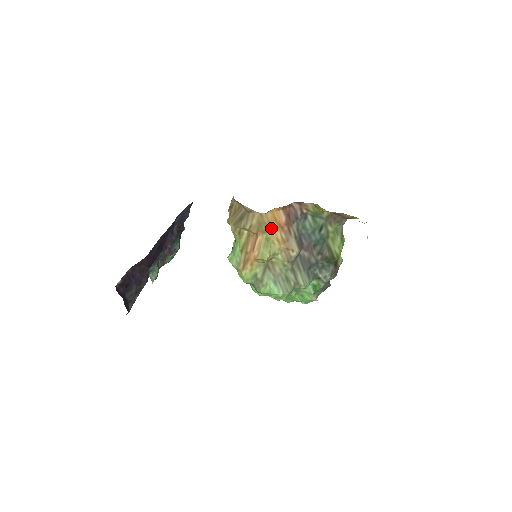
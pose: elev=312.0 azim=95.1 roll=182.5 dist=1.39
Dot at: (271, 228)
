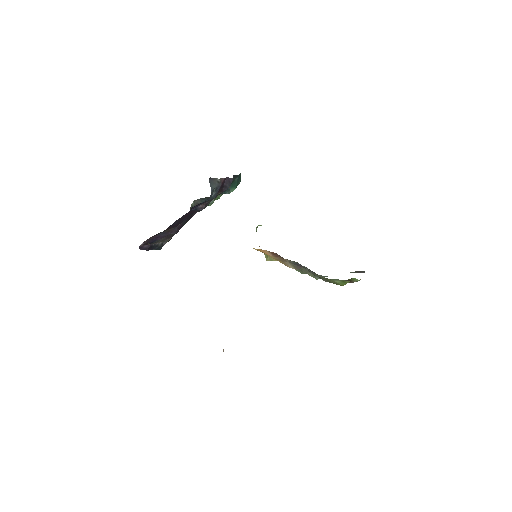
Dot at: occluded
